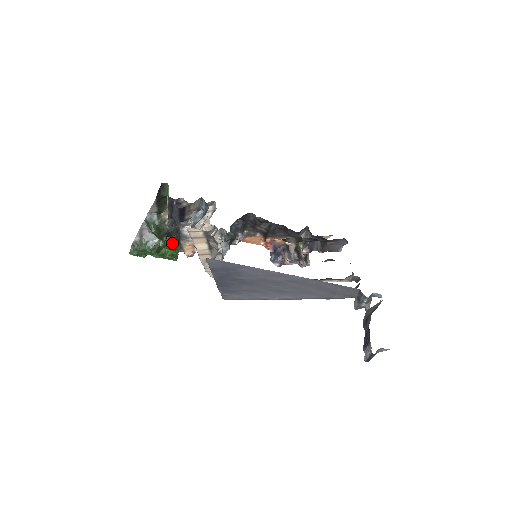
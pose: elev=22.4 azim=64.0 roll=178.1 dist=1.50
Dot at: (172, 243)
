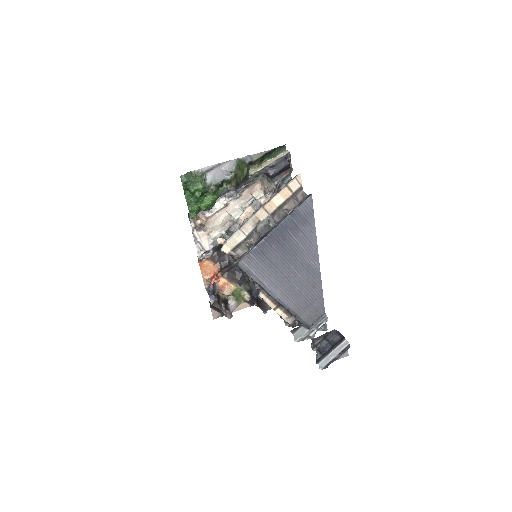
Dot at: (217, 197)
